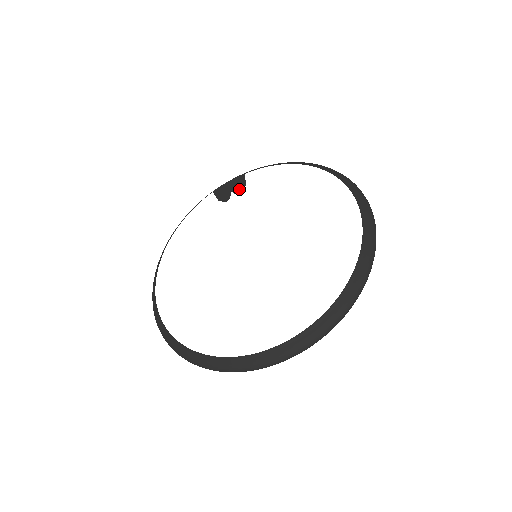
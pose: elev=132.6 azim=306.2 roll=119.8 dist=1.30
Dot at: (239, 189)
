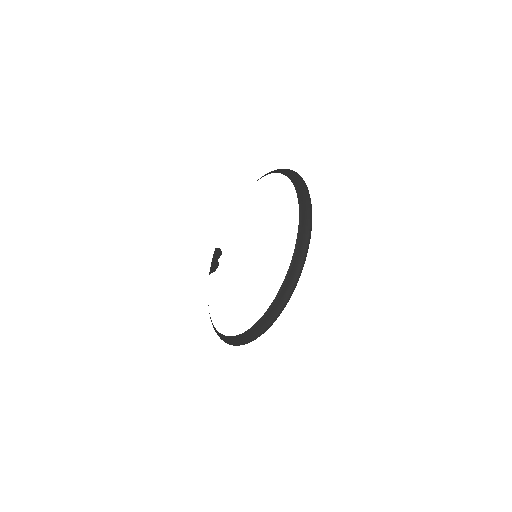
Dot at: (219, 254)
